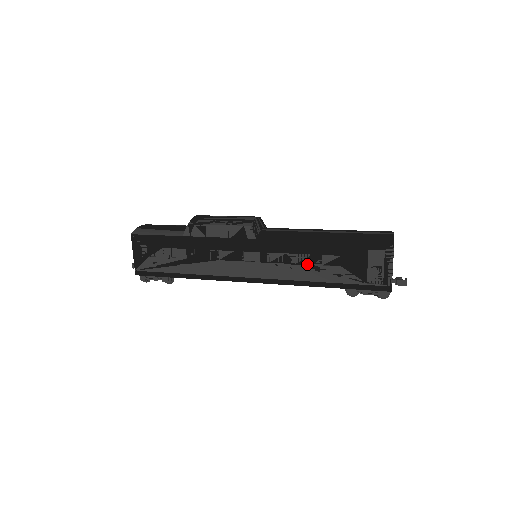
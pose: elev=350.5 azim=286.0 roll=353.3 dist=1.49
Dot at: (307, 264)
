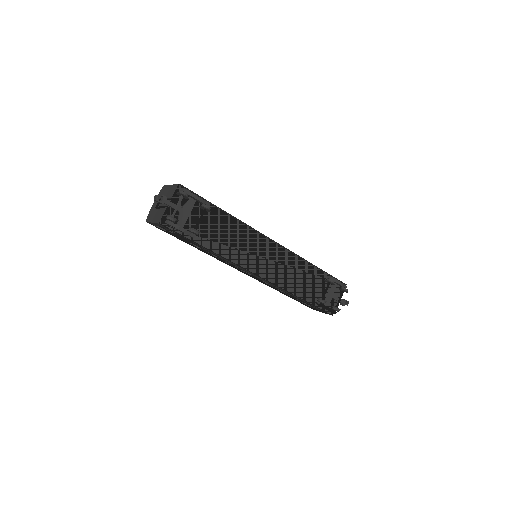
Dot at: occluded
